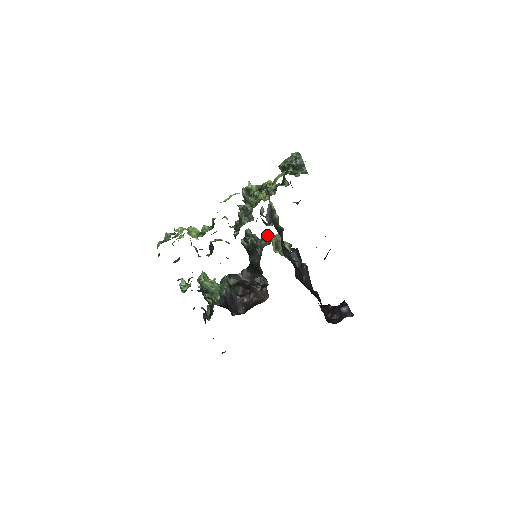
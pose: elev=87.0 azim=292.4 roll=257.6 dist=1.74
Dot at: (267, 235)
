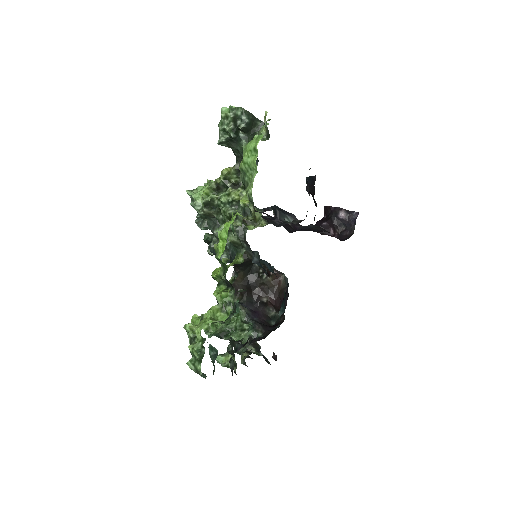
Dot at: occluded
